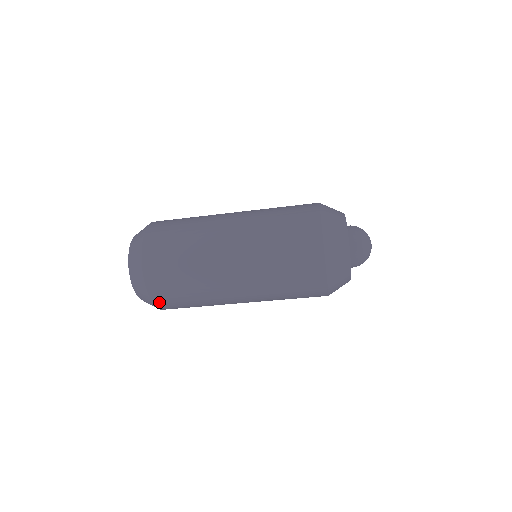
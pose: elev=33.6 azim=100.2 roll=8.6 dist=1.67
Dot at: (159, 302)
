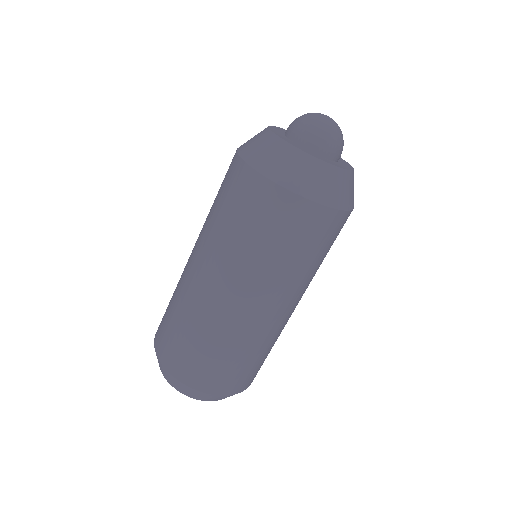
Dot at: (216, 389)
